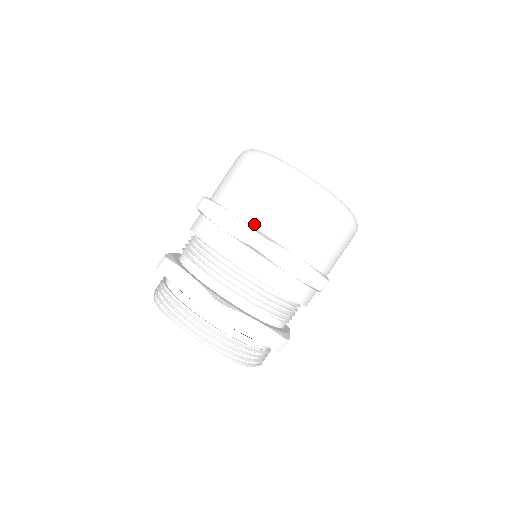
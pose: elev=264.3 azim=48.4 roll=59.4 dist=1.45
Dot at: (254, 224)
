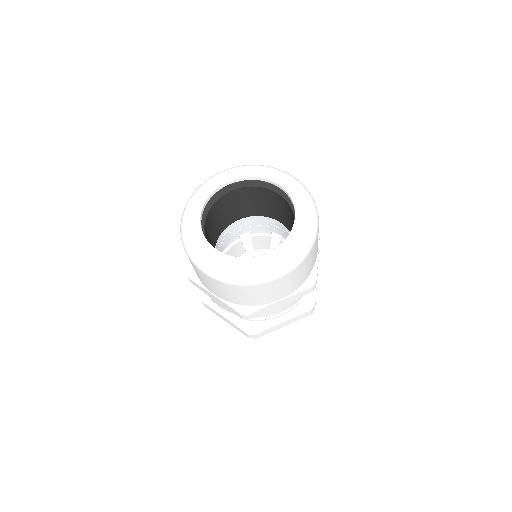
Dot at: (299, 287)
